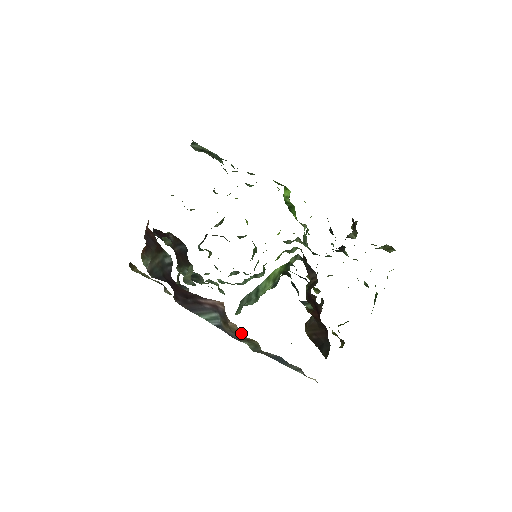
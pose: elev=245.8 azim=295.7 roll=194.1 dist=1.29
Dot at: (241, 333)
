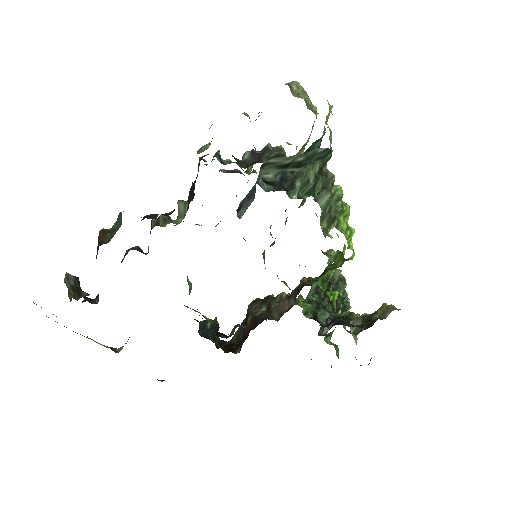
Dot at: occluded
